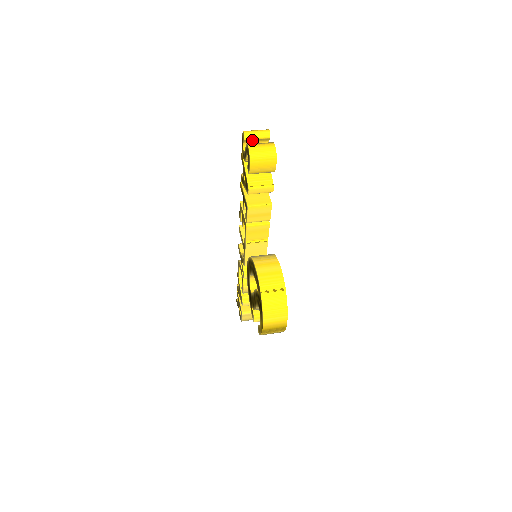
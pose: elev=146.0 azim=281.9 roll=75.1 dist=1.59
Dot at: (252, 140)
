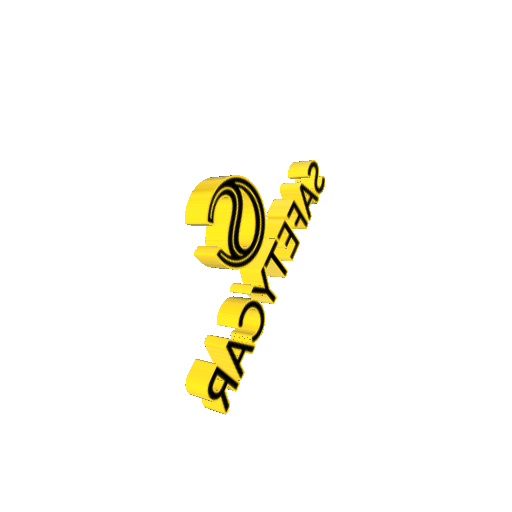
Dot at: occluded
